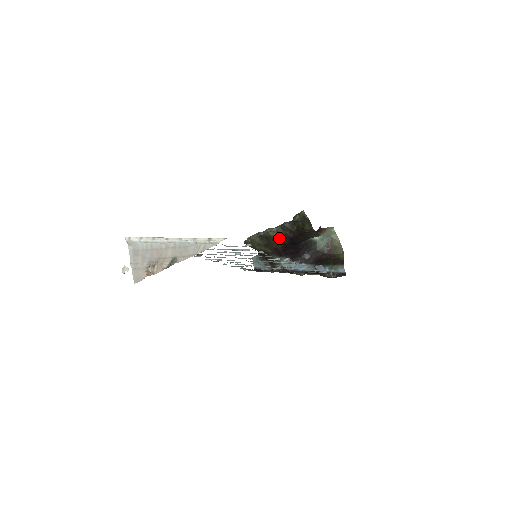
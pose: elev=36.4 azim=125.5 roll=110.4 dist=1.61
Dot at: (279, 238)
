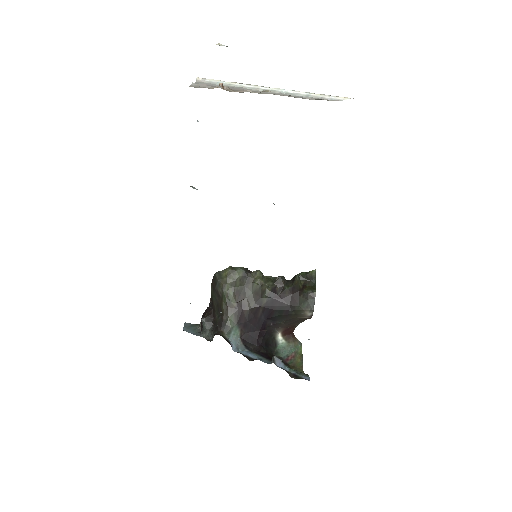
Dot at: (263, 289)
